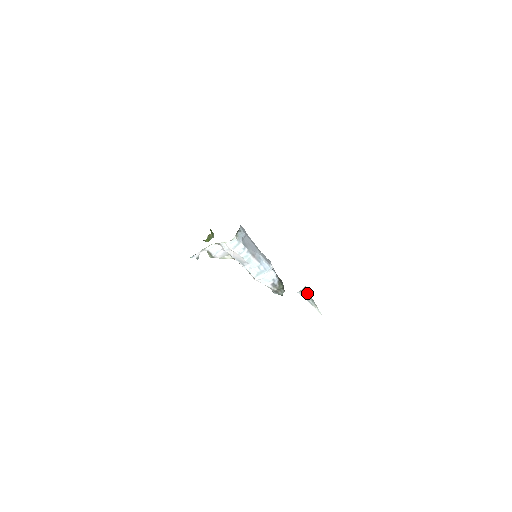
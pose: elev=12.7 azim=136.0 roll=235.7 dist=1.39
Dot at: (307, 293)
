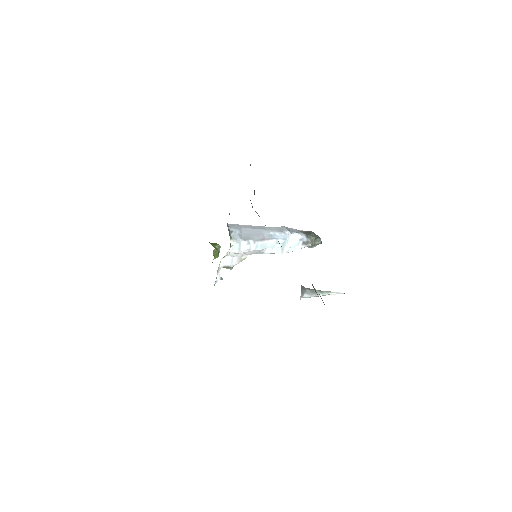
Dot at: (310, 291)
